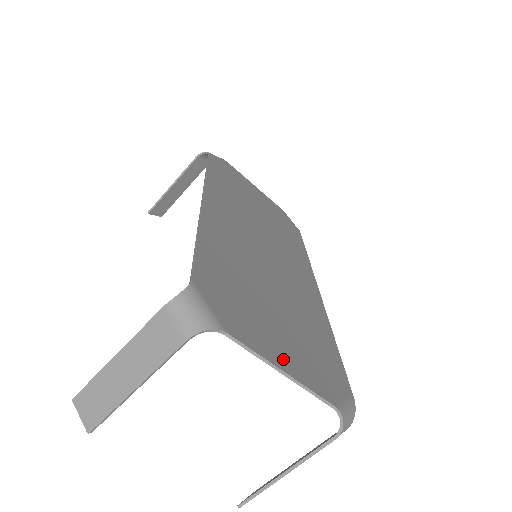
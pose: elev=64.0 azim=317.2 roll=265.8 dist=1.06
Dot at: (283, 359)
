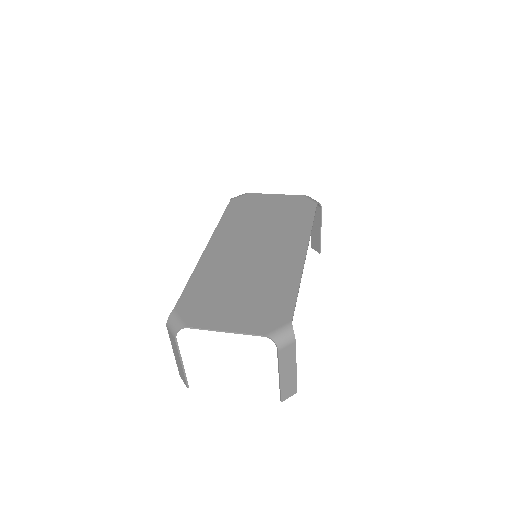
Dot at: (228, 324)
